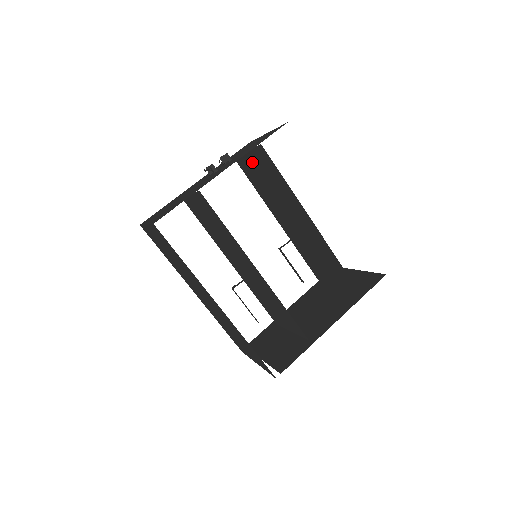
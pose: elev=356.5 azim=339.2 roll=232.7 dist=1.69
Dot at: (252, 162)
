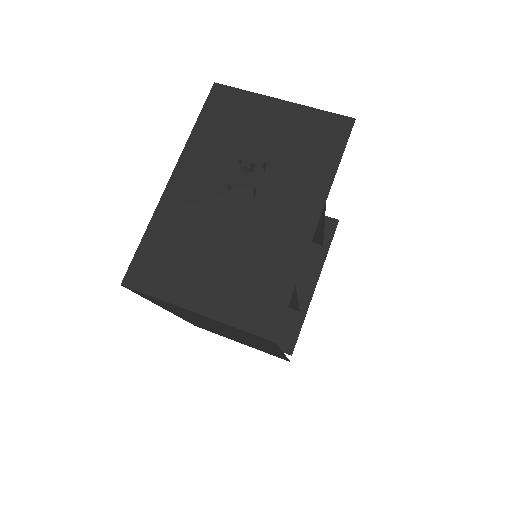
Dot at: occluded
